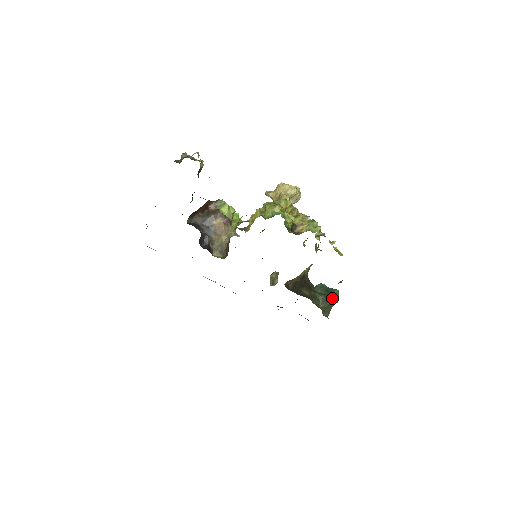
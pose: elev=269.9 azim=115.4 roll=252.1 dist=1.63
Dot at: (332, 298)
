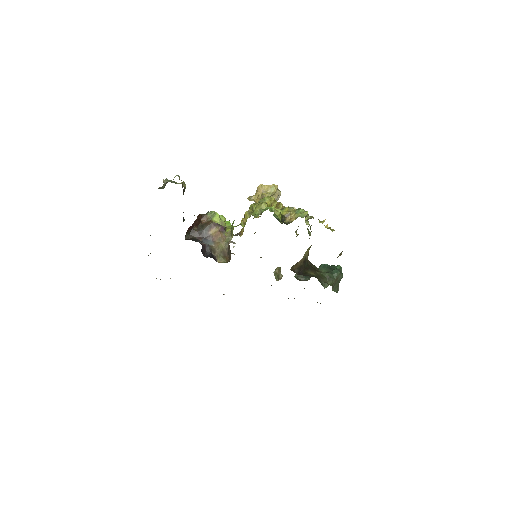
Dot at: (337, 273)
